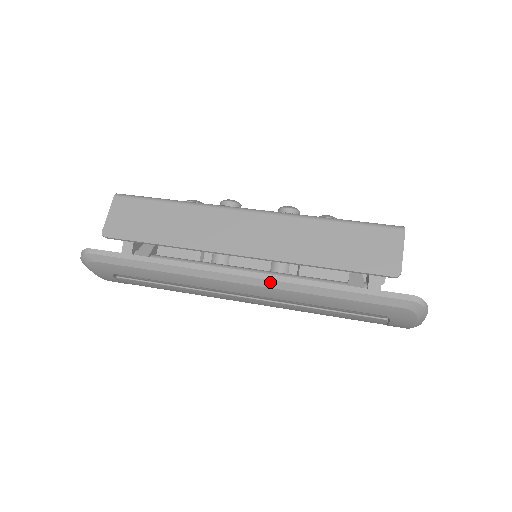
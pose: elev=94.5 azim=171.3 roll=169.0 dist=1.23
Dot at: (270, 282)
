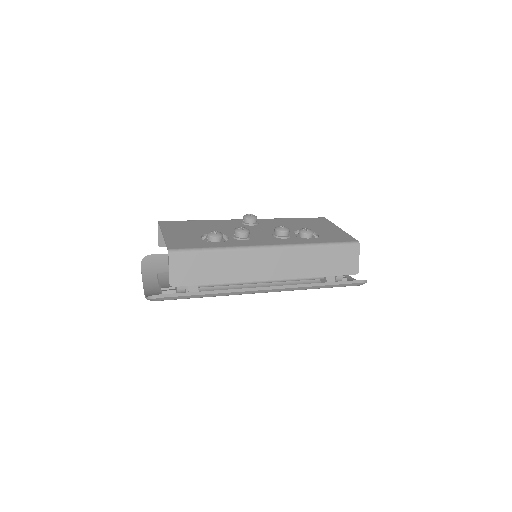
Dot at: (287, 289)
